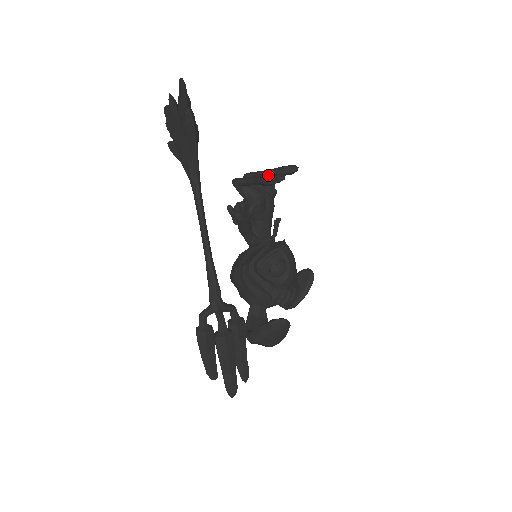
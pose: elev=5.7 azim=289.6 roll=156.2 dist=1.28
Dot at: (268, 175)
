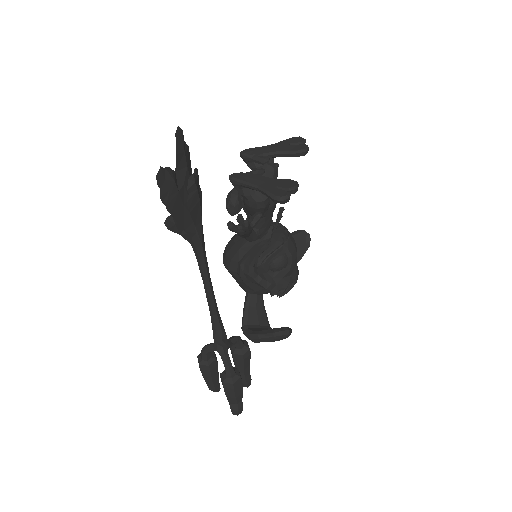
Dot at: occluded
